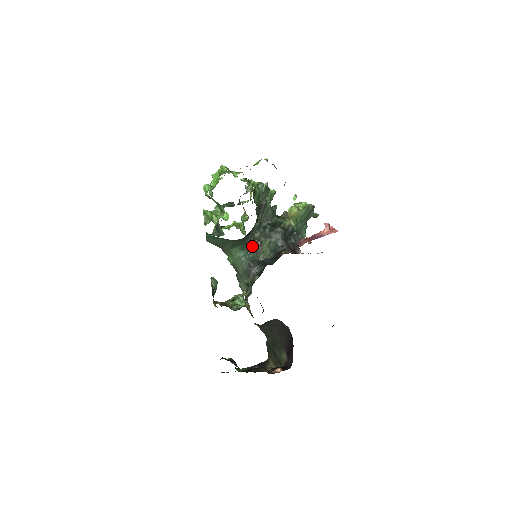
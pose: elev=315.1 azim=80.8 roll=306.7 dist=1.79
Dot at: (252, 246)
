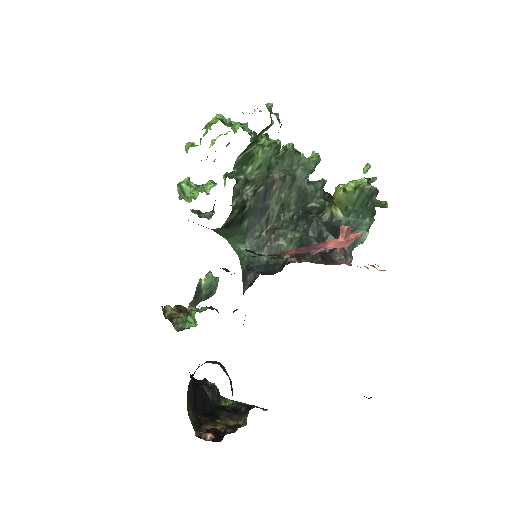
Dot at: (266, 239)
